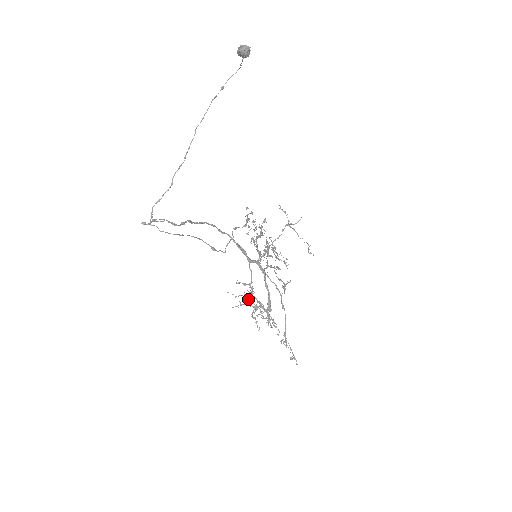
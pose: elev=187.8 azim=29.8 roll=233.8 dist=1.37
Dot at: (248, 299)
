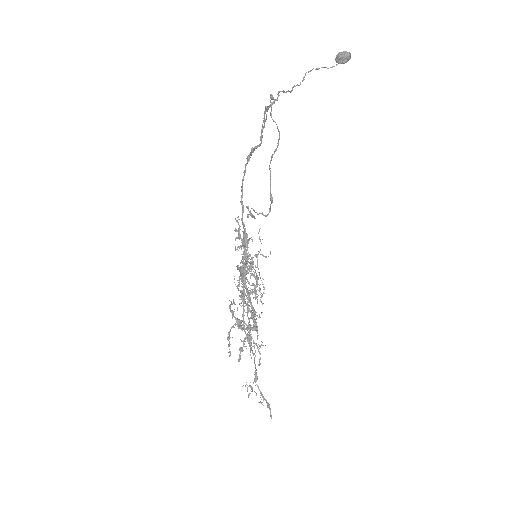
Dot at: (242, 301)
